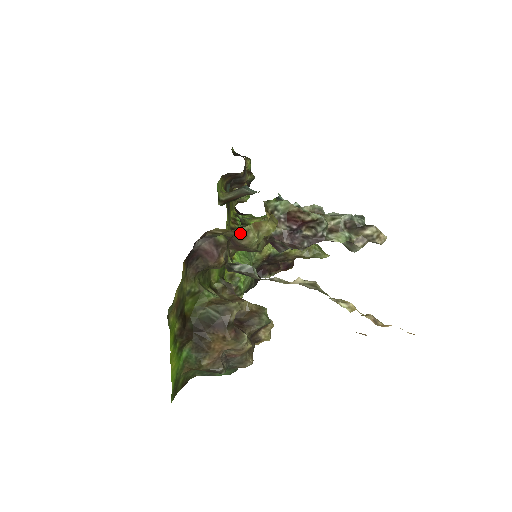
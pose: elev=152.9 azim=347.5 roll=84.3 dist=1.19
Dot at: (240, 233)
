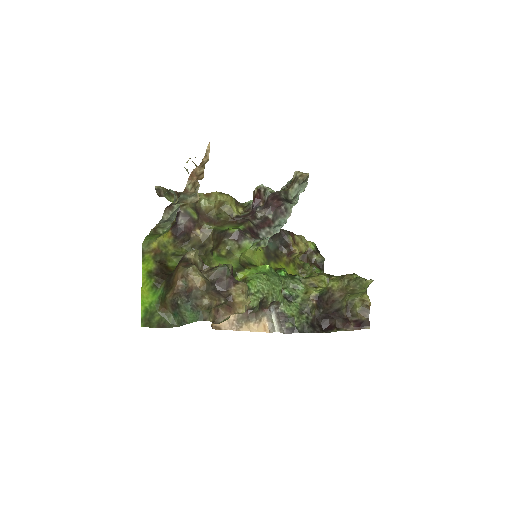
Dot at: occluded
